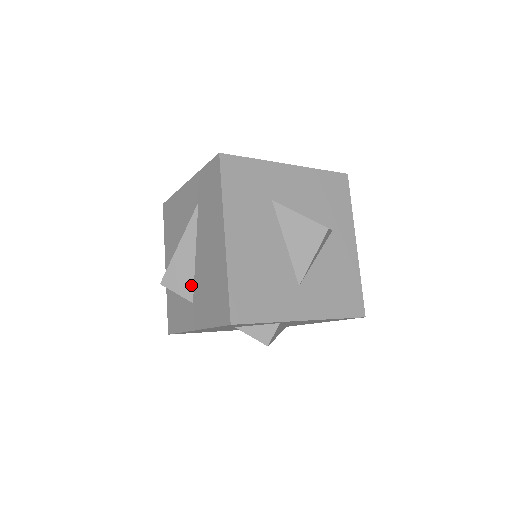
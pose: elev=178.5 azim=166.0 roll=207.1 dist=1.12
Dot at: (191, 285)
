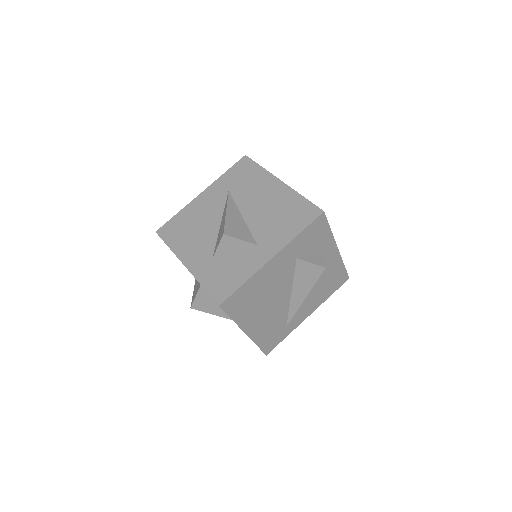
Dot at: (249, 234)
